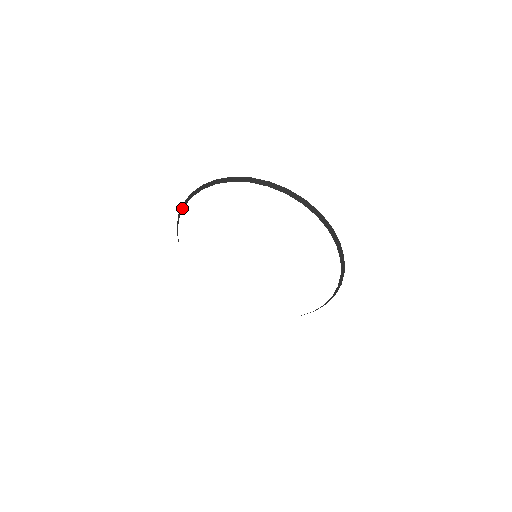
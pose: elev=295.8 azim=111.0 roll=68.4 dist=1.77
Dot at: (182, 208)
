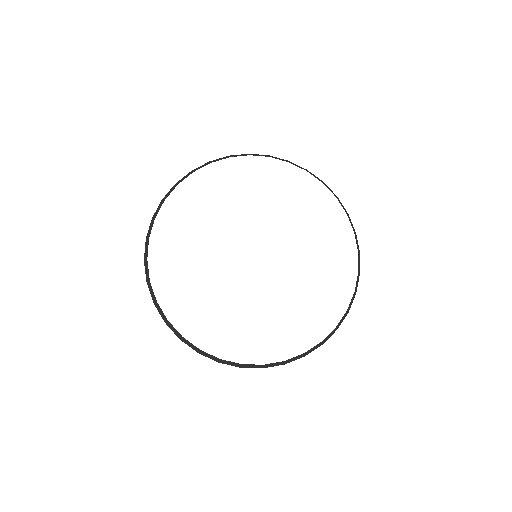
Dot at: (146, 265)
